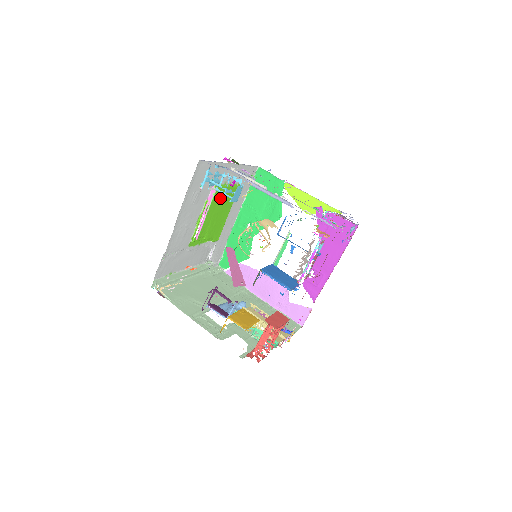
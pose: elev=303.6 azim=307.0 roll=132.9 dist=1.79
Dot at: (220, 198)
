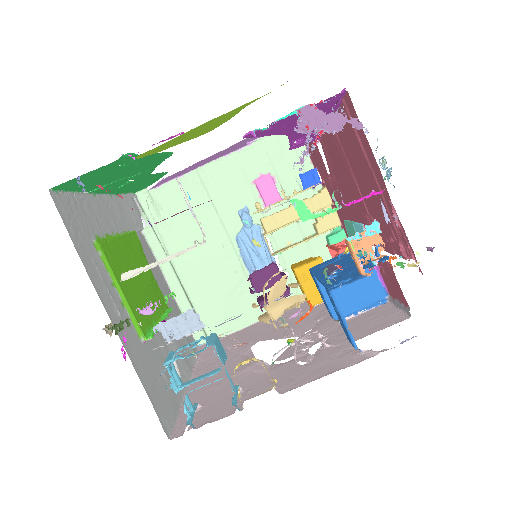
Dot at: (133, 296)
